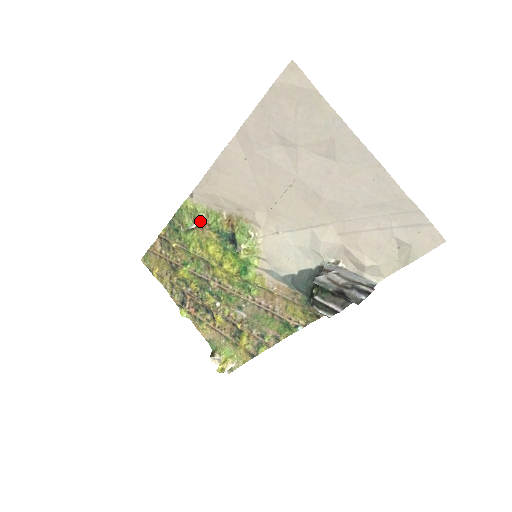
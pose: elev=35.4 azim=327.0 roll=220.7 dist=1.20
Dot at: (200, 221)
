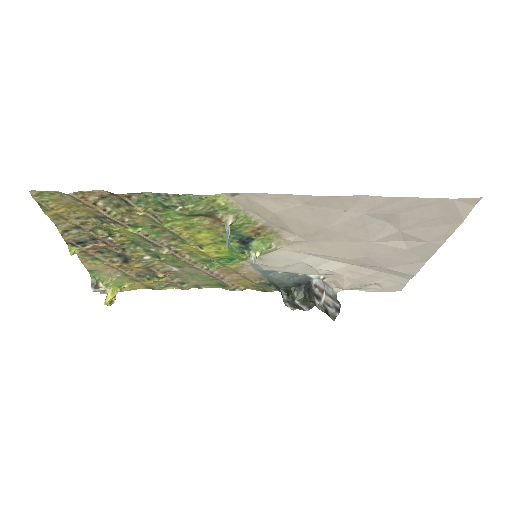
Dot at: (229, 226)
